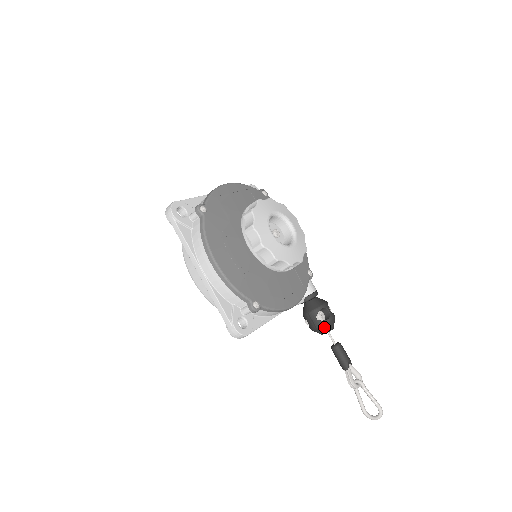
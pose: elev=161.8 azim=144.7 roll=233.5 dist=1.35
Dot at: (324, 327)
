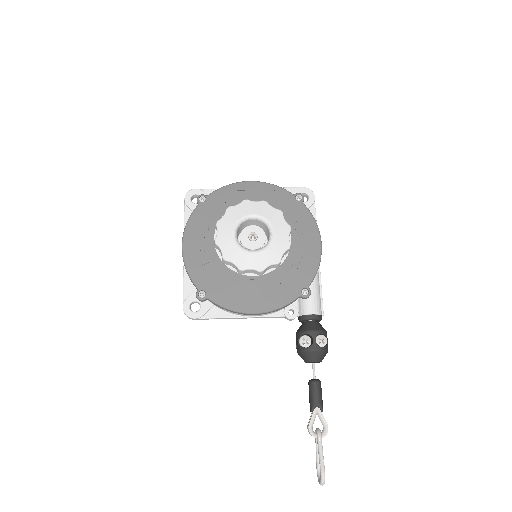
Dot at: (302, 354)
